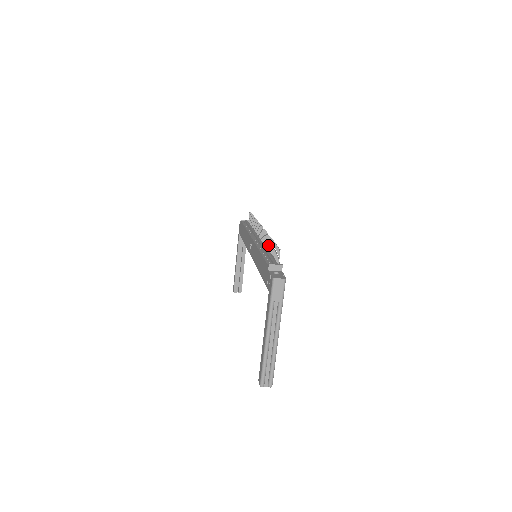
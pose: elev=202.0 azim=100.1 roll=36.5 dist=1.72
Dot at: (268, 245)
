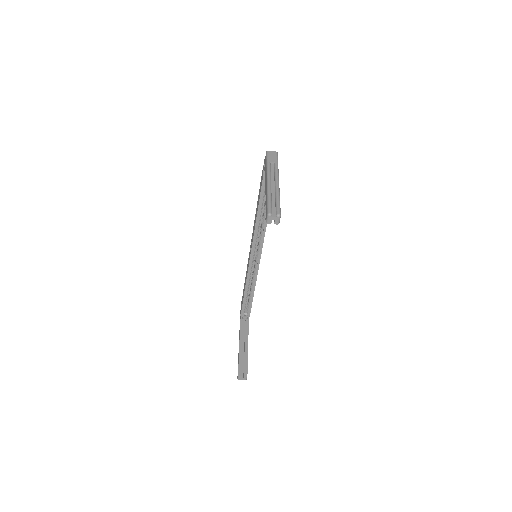
Dot at: occluded
